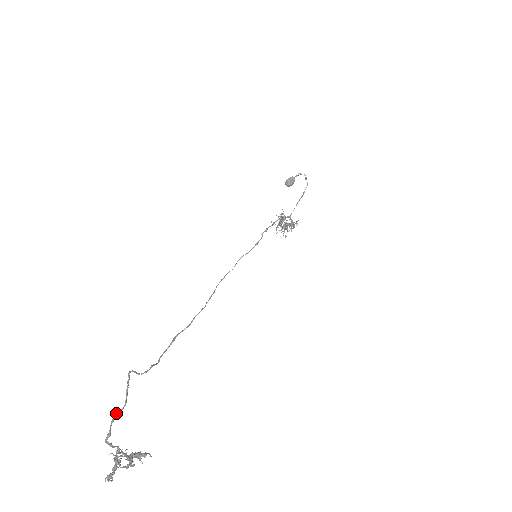
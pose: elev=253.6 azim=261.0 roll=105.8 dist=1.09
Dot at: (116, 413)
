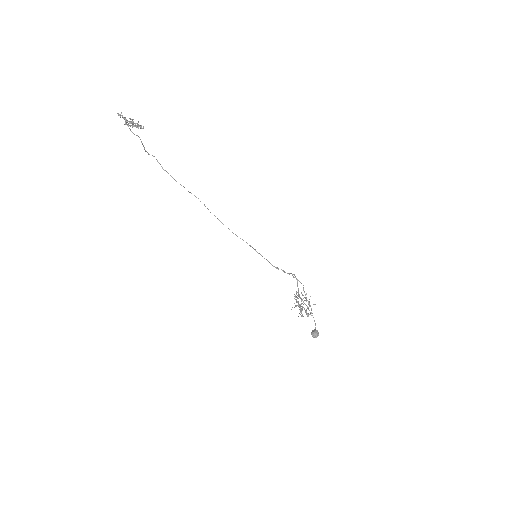
Dot at: (134, 134)
